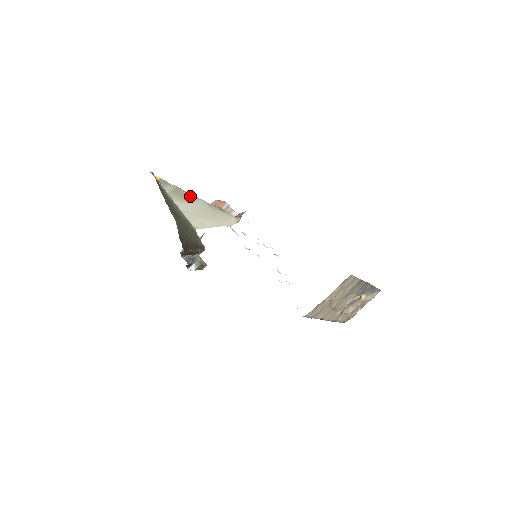
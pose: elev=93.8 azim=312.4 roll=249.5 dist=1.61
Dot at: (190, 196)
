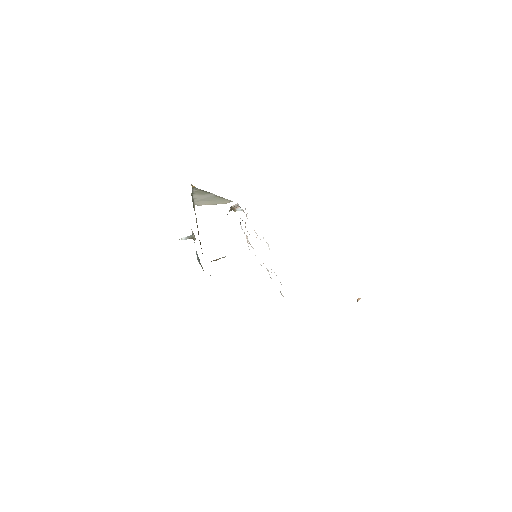
Dot at: (207, 193)
